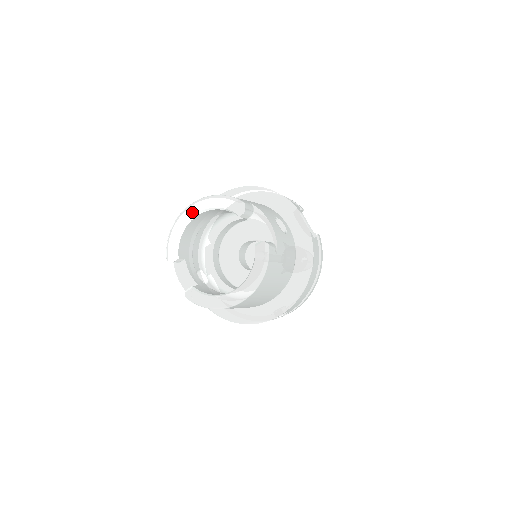
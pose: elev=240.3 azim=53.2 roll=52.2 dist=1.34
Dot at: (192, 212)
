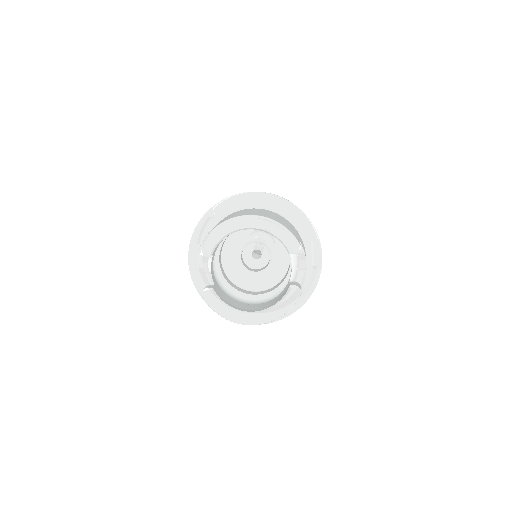
Dot at: (247, 224)
